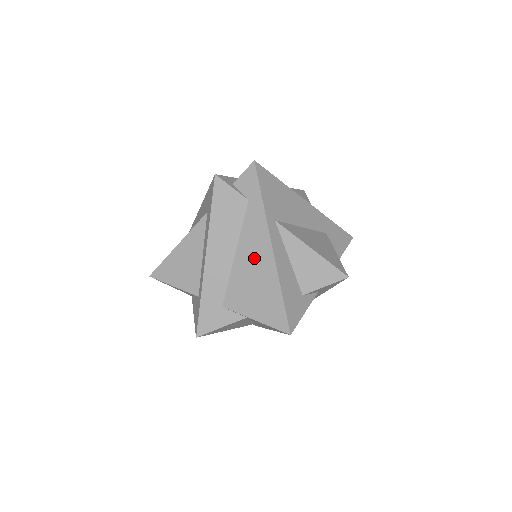
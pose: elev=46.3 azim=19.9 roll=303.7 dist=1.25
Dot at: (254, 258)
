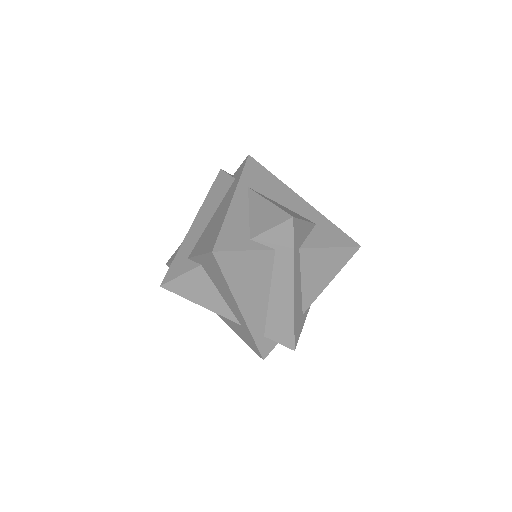
Dot at: (220, 212)
